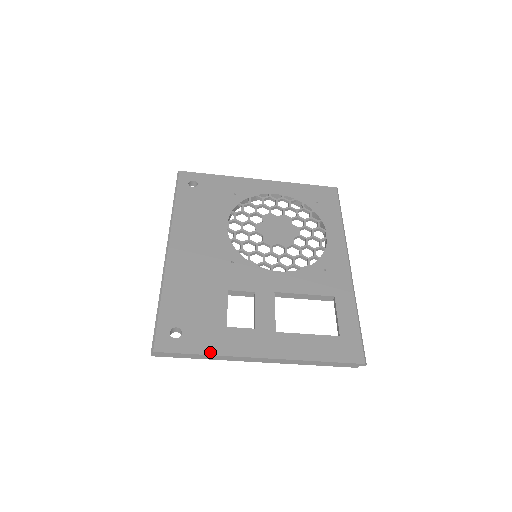
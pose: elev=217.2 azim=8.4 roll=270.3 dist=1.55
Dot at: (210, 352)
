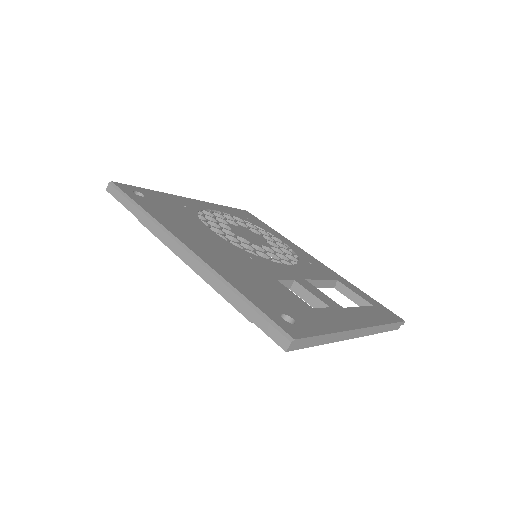
Dot at: (330, 330)
